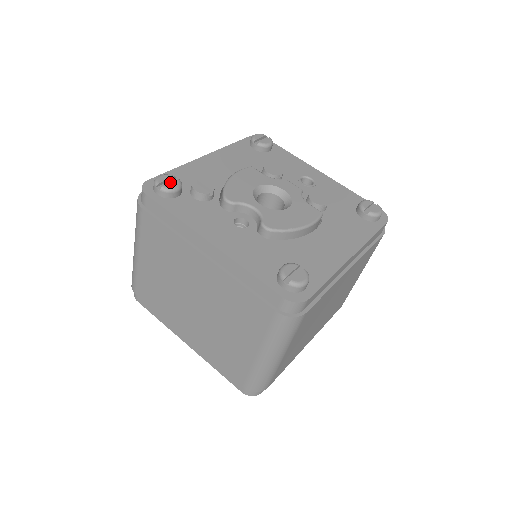
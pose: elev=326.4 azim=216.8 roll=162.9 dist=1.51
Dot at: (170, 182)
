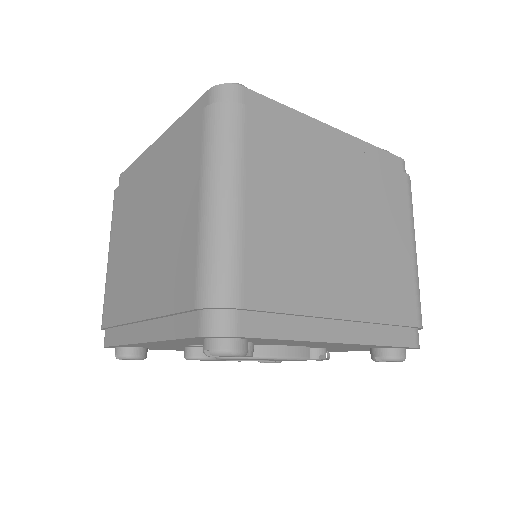
Dot at: occluded
